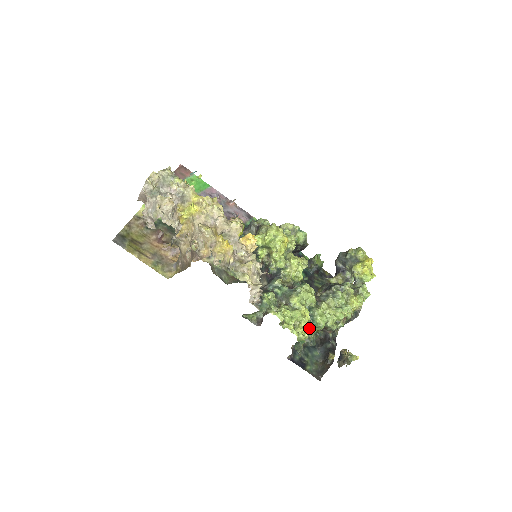
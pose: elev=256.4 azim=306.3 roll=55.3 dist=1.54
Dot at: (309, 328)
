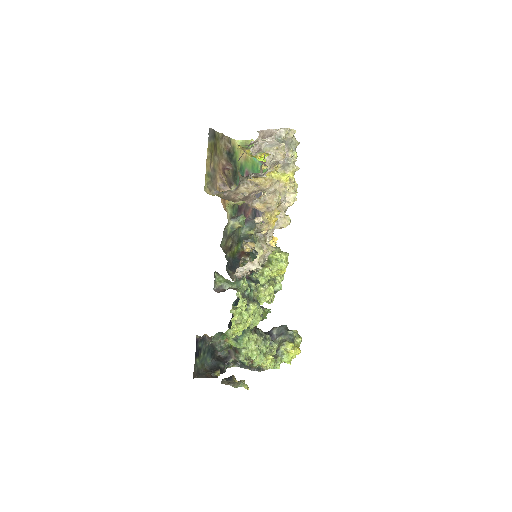
Dot at: (235, 336)
